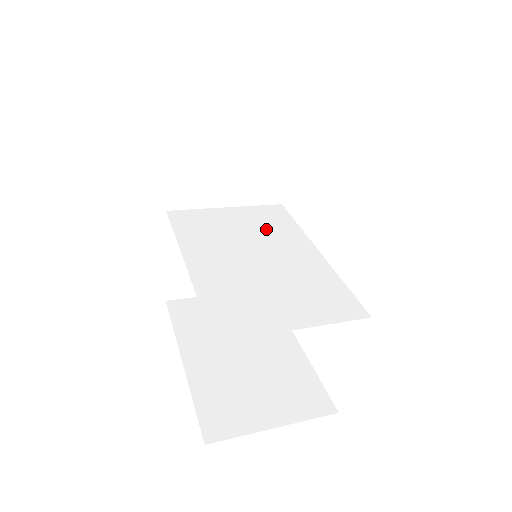
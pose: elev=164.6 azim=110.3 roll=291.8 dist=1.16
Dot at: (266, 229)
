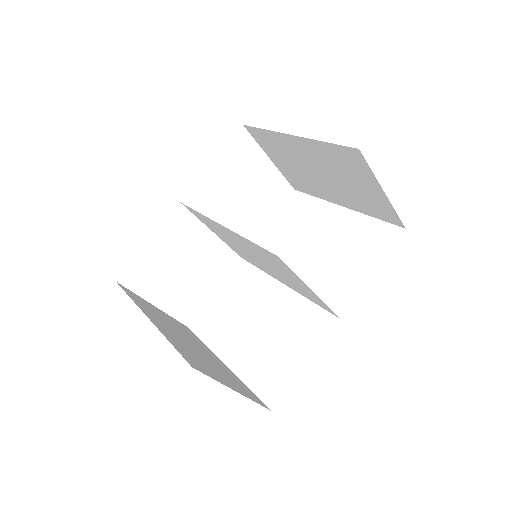
Dot at: (246, 255)
